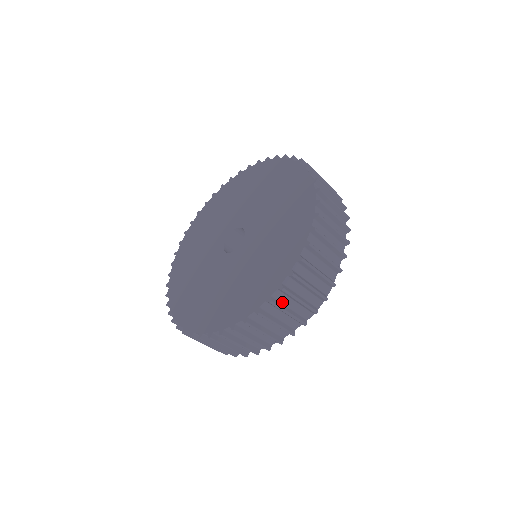
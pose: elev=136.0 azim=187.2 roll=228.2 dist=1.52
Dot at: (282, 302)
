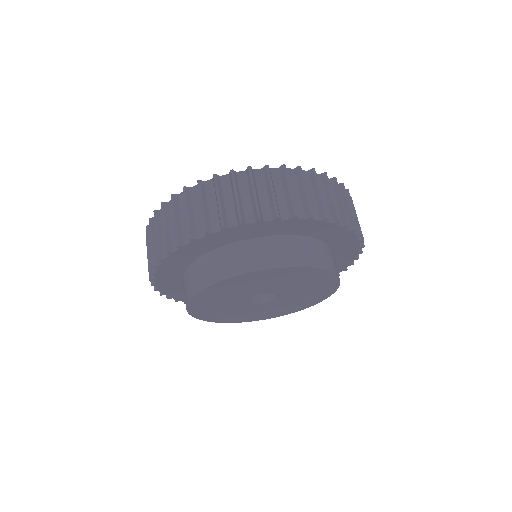
Dot at: (193, 202)
